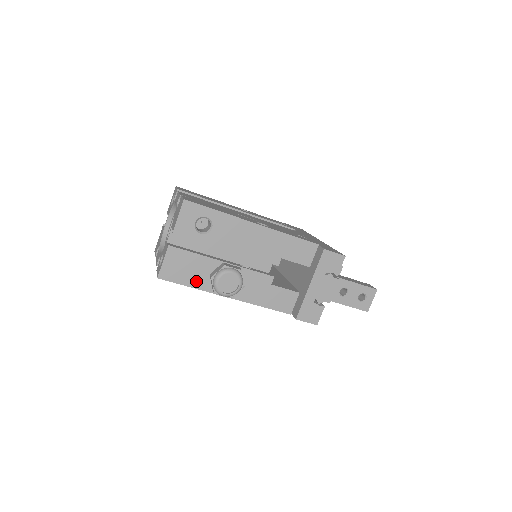
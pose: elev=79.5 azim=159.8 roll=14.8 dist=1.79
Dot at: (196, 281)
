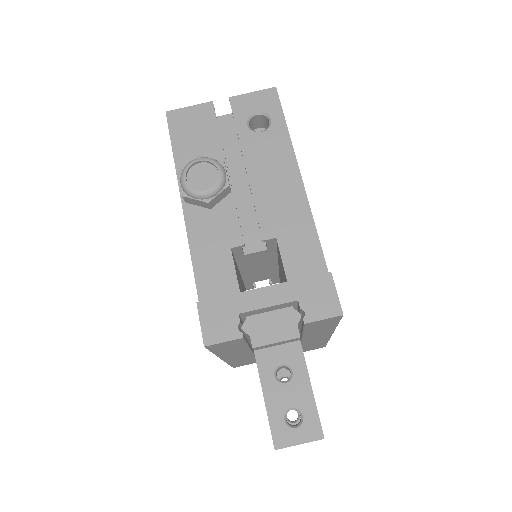
Dot at: (184, 153)
